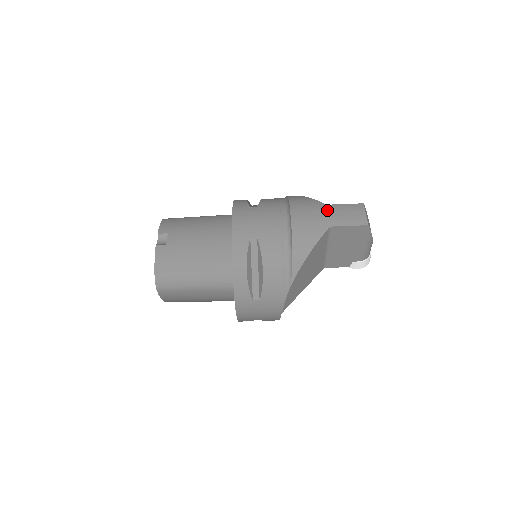
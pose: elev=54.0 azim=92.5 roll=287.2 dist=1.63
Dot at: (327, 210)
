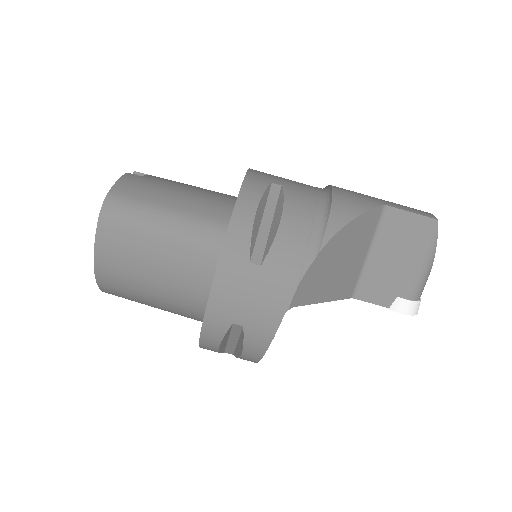
Dot at: occluded
